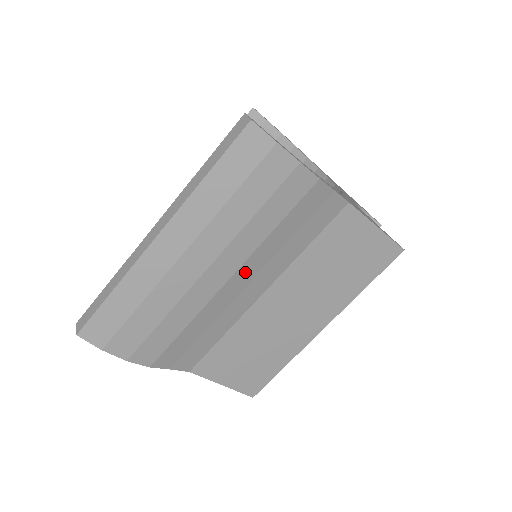
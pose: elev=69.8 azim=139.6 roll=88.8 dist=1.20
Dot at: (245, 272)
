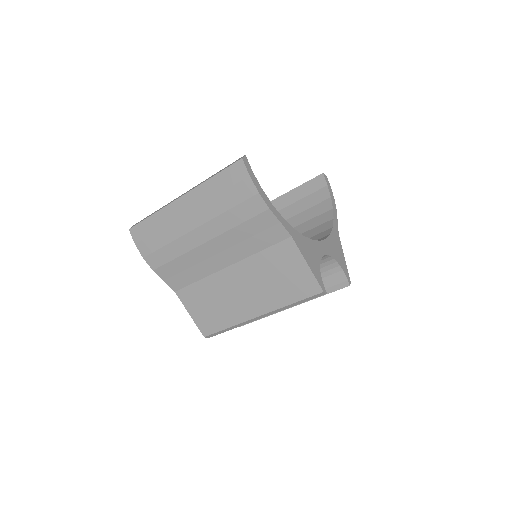
Dot at: (217, 244)
